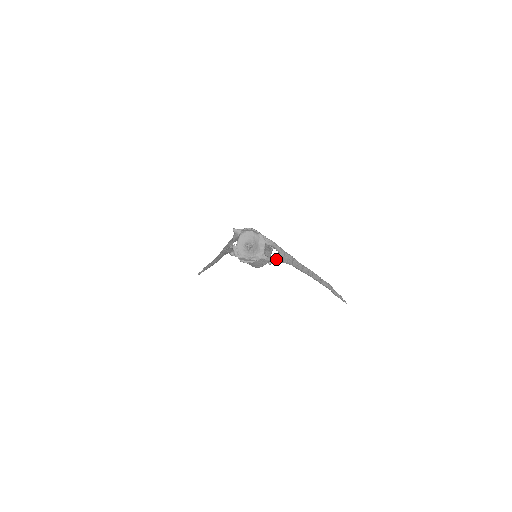
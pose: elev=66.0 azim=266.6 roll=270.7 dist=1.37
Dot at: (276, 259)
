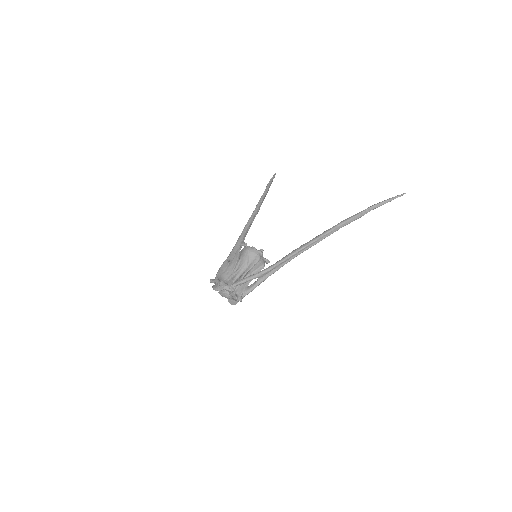
Dot at: (256, 286)
